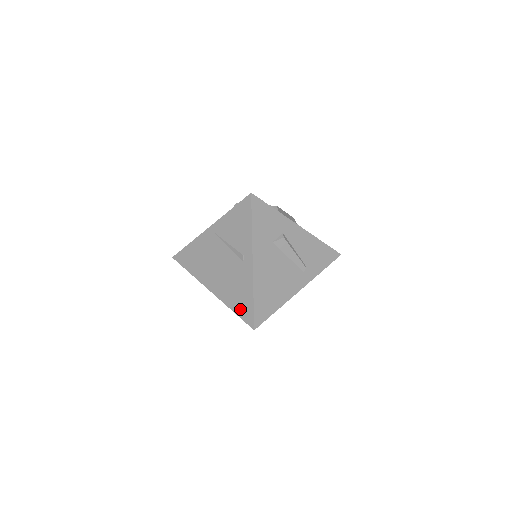
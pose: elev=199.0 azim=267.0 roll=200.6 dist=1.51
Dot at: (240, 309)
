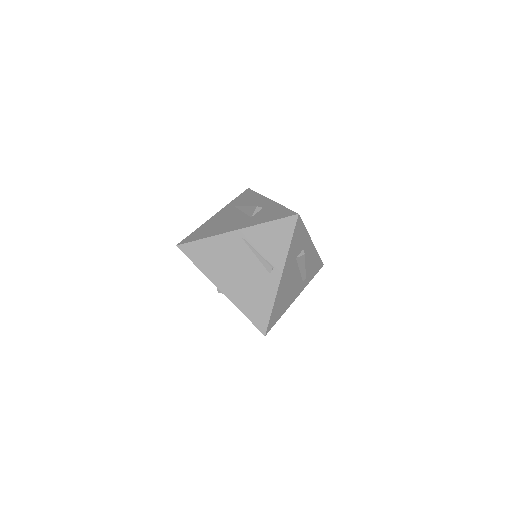
Dot at: (254, 315)
